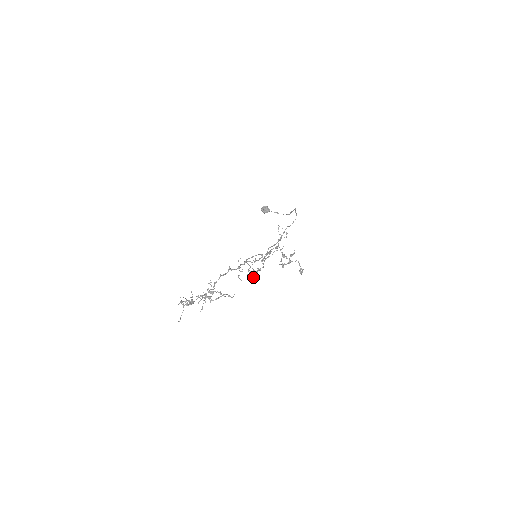
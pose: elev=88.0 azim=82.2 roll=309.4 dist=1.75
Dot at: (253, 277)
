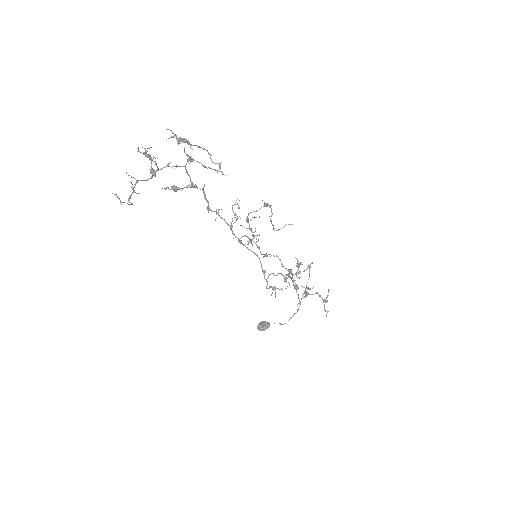
Dot at: (252, 244)
